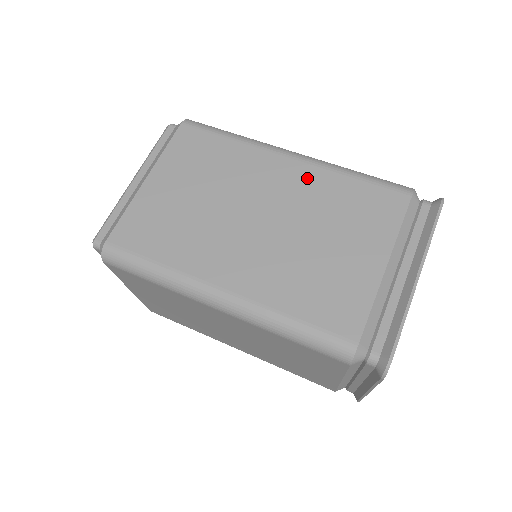
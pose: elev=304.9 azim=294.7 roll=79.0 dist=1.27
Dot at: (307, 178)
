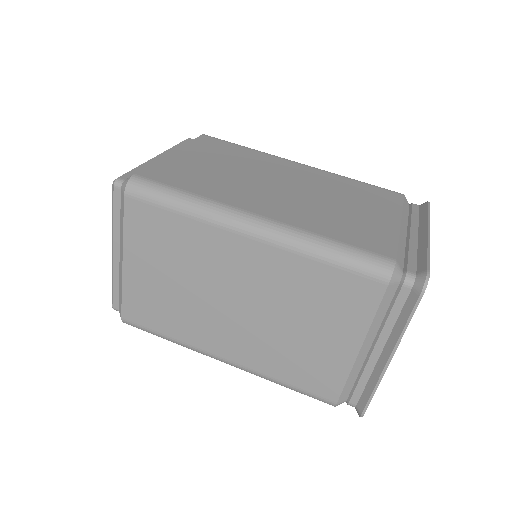
Dot at: (317, 174)
